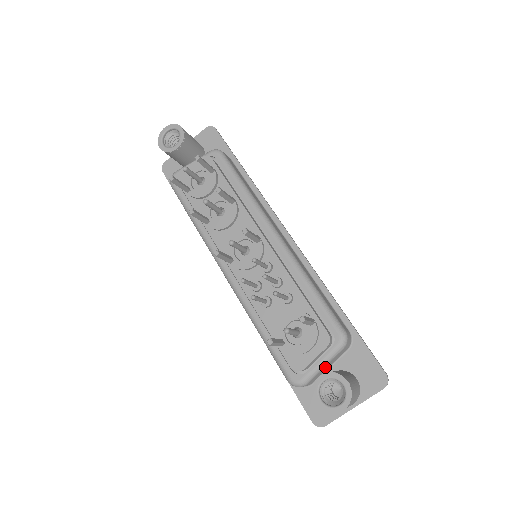
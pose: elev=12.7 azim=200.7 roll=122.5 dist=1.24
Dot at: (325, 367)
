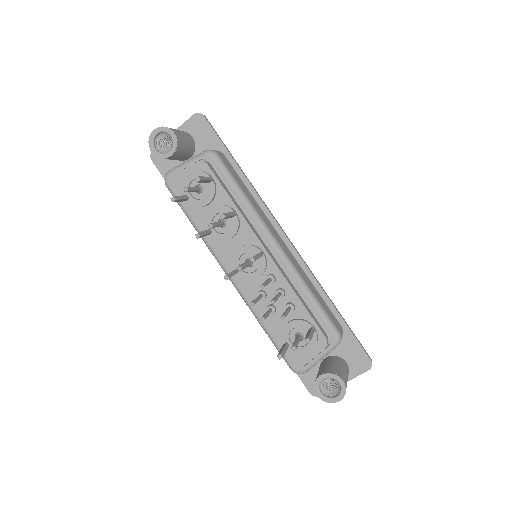
Dot at: occluded
